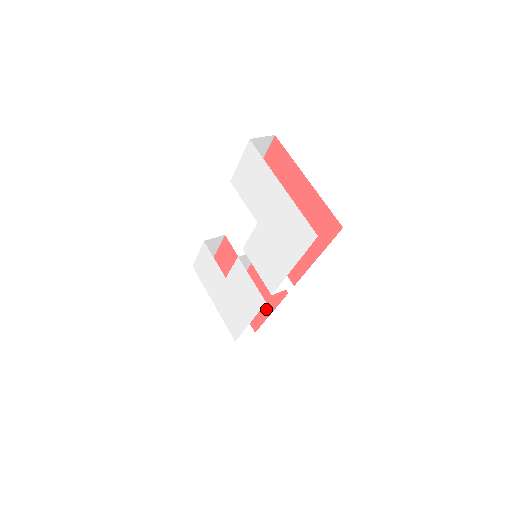
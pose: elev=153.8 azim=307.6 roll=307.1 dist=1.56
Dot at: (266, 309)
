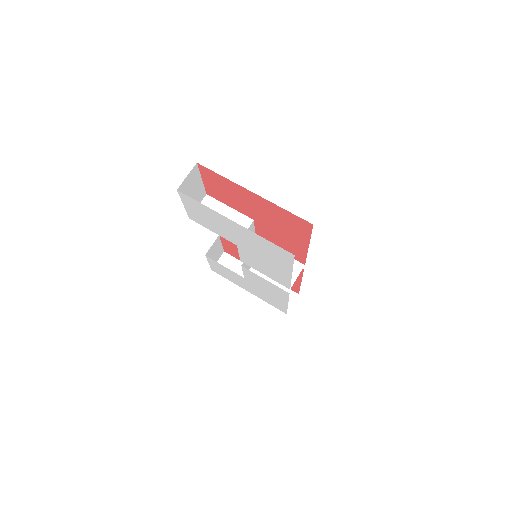
Dot at: occluded
